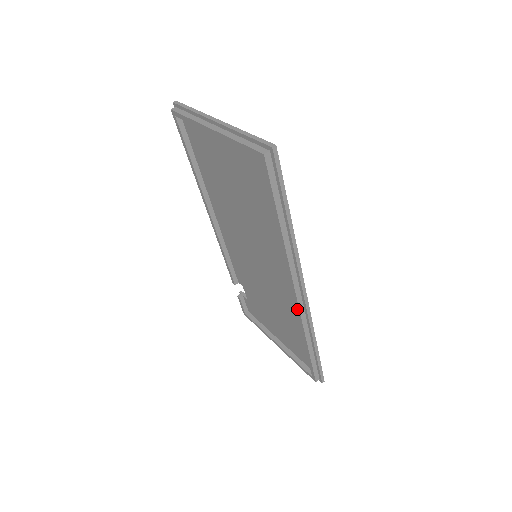
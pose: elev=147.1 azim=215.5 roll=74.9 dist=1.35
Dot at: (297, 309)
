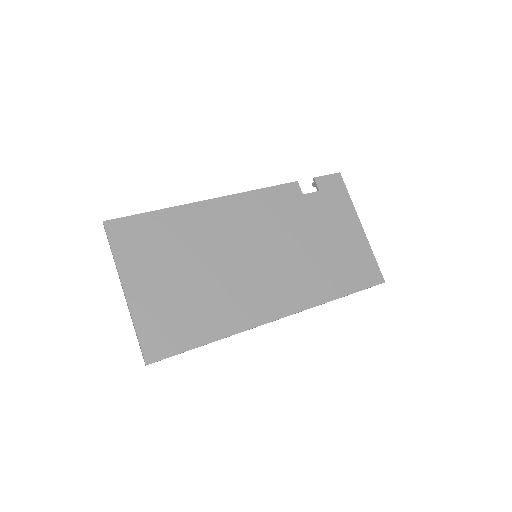
Dot at: occluded
